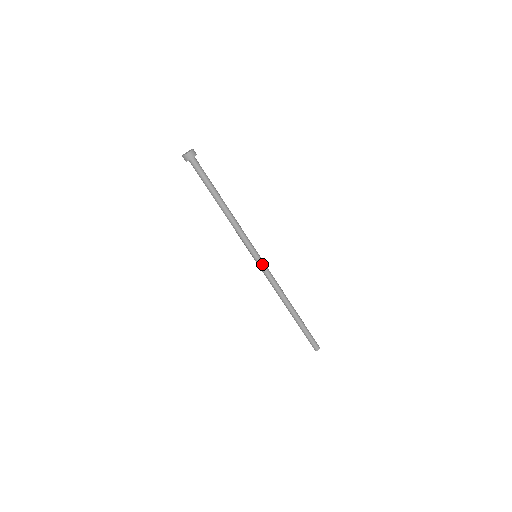
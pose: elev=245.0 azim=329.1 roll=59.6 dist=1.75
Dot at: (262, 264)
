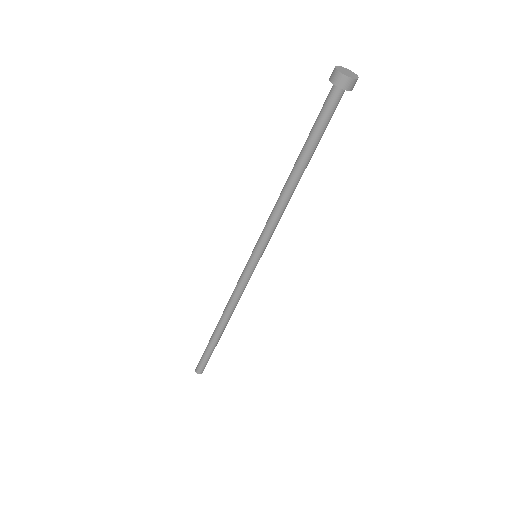
Dot at: (253, 270)
